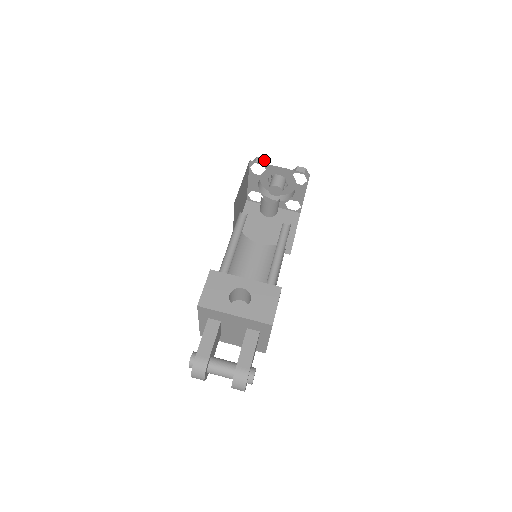
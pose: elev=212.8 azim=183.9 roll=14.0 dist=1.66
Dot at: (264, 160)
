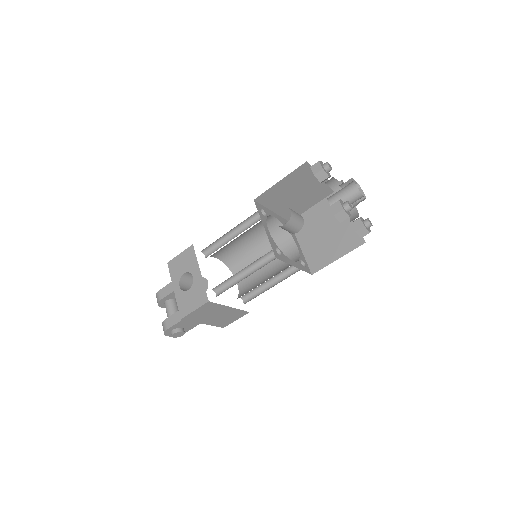
Dot at: (320, 169)
